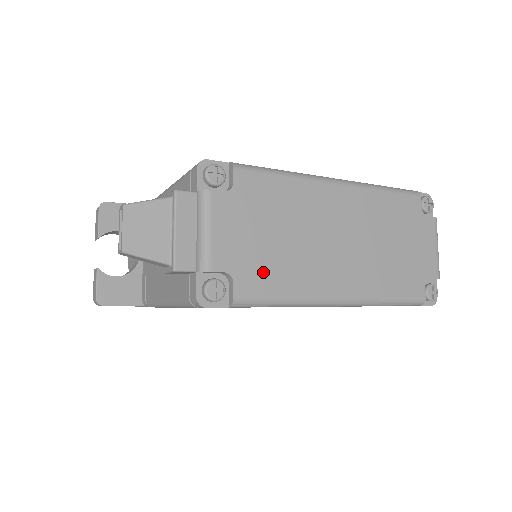
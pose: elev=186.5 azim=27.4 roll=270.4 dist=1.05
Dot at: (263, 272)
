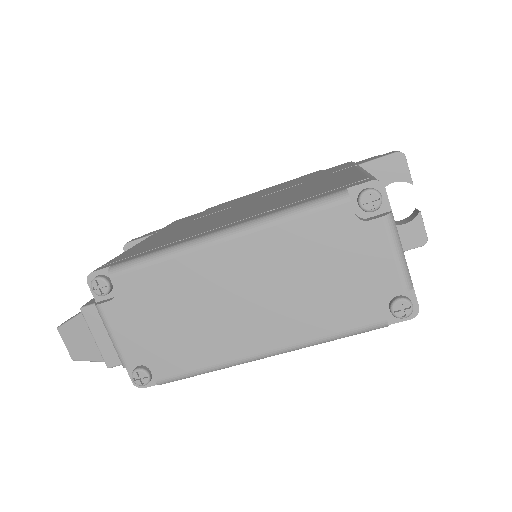
Dot at: (173, 354)
